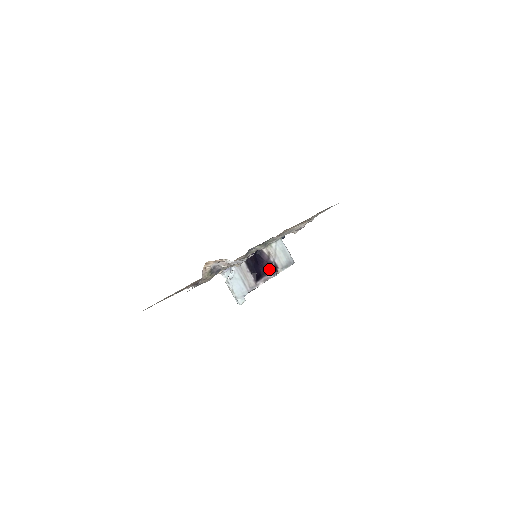
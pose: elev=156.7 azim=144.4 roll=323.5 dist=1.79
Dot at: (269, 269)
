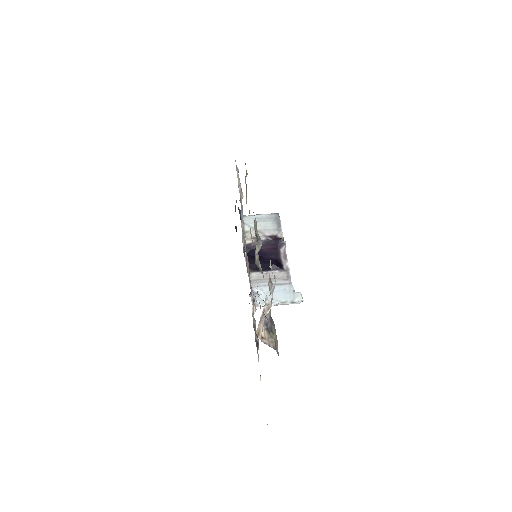
Dot at: (273, 247)
